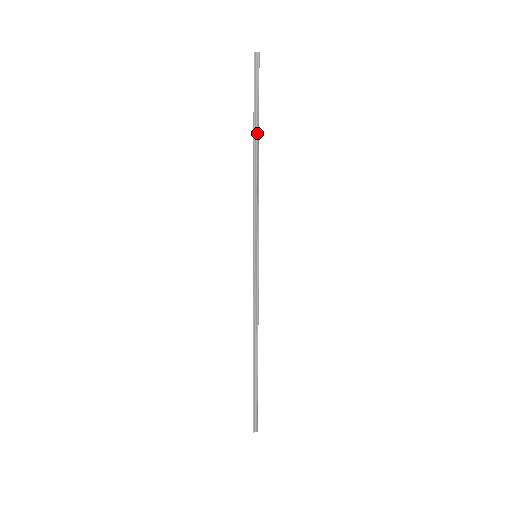
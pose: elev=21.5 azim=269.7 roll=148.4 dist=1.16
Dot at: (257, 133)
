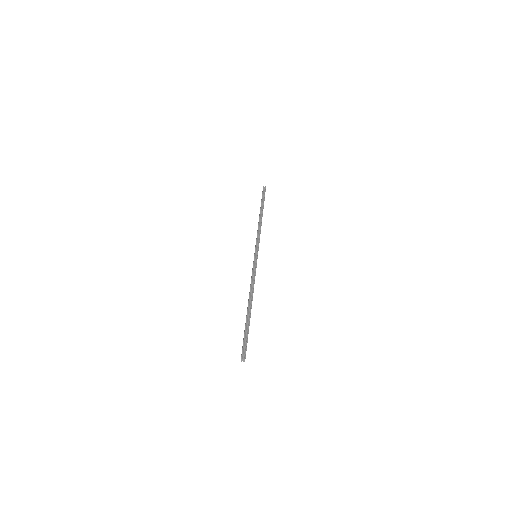
Dot at: (262, 209)
